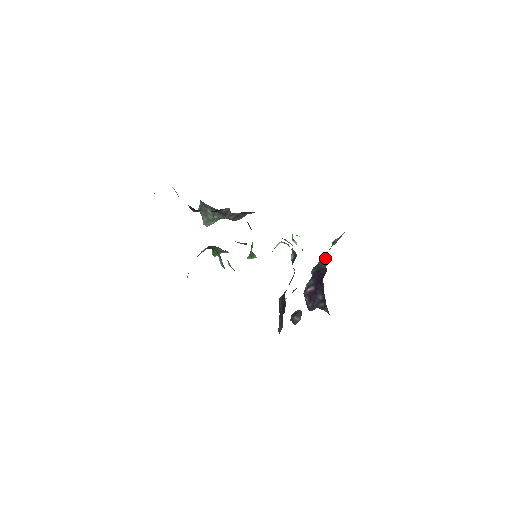
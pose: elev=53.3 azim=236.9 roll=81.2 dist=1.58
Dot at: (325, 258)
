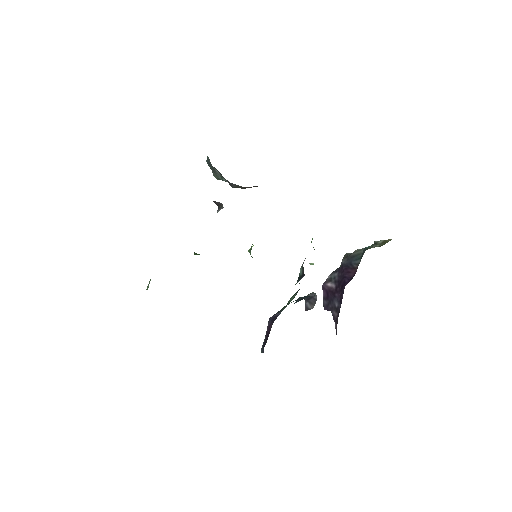
Dot at: (362, 253)
